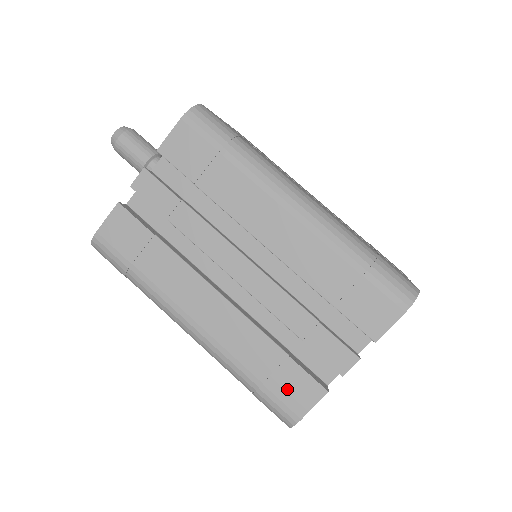
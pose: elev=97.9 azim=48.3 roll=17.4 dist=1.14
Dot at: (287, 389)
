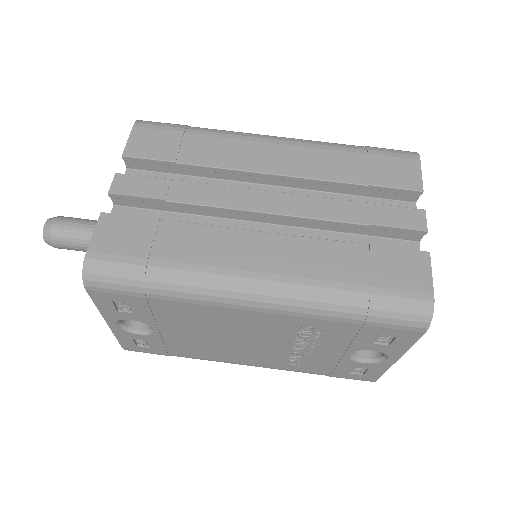
Dot at: (395, 275)
